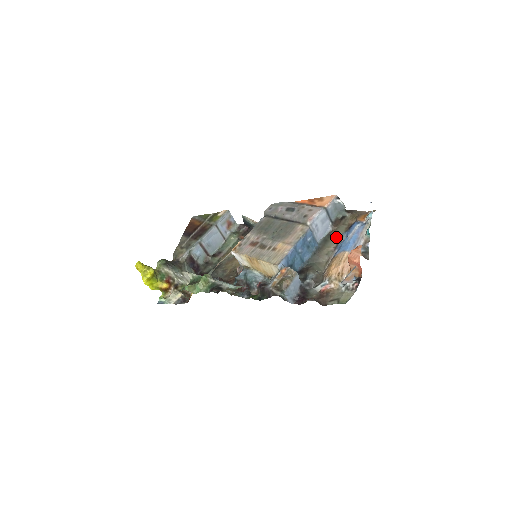
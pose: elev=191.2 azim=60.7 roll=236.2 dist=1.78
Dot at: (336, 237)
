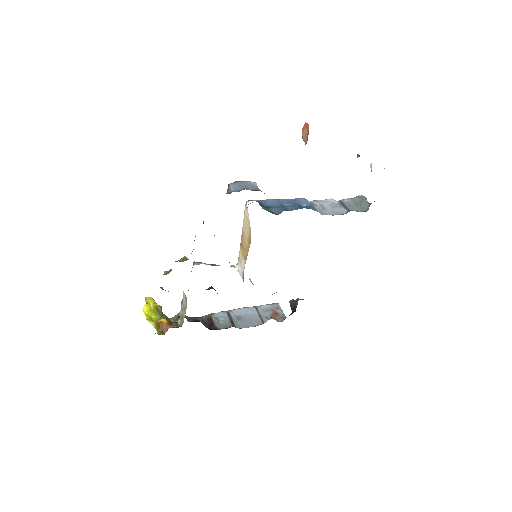
Dot at: occluded
